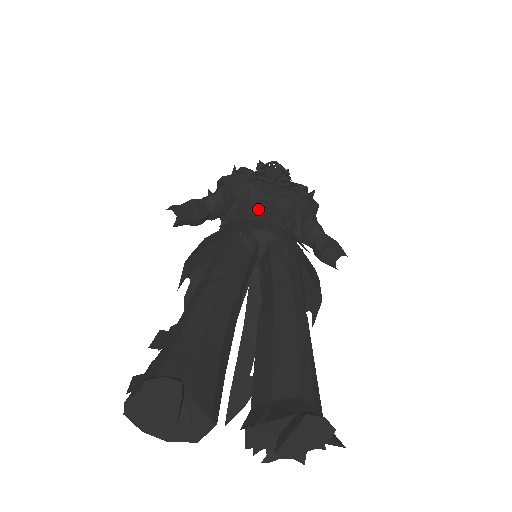
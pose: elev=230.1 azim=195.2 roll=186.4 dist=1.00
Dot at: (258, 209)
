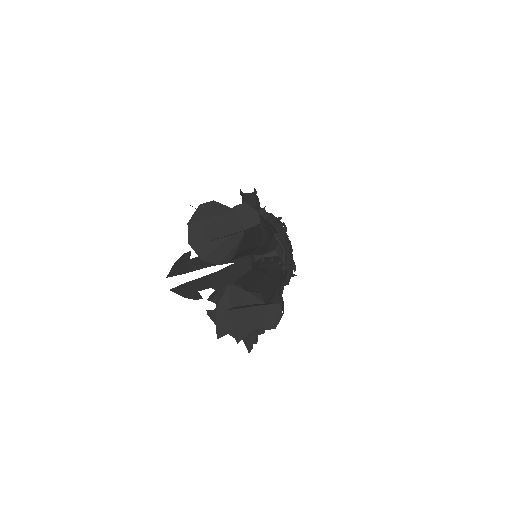
Dot at: occluded
